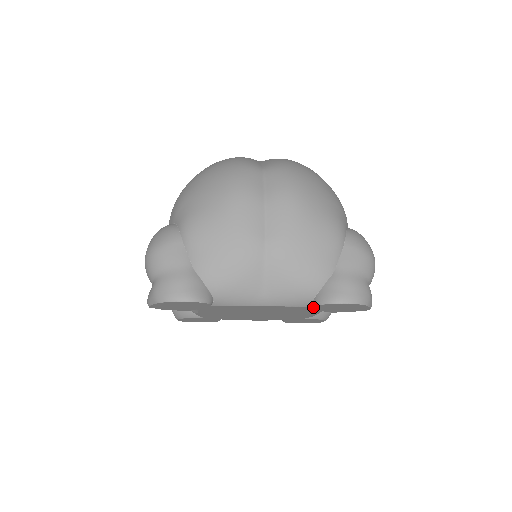
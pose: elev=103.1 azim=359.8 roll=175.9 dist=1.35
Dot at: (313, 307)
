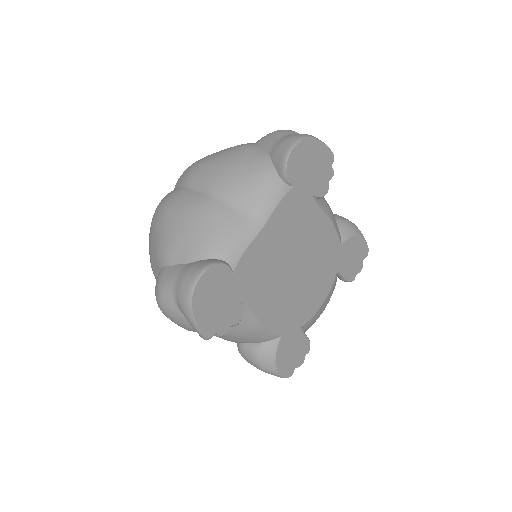
Dot at: (293, 189)
